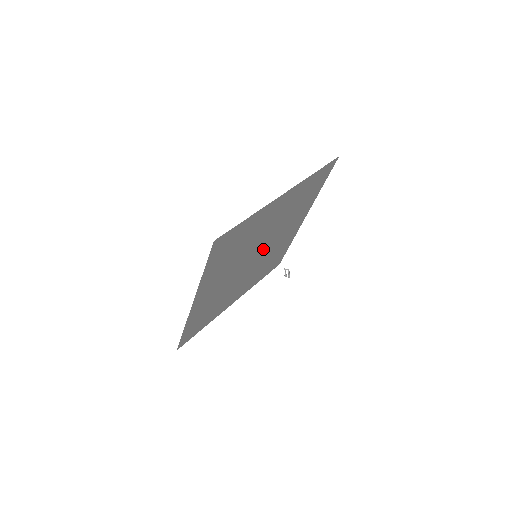
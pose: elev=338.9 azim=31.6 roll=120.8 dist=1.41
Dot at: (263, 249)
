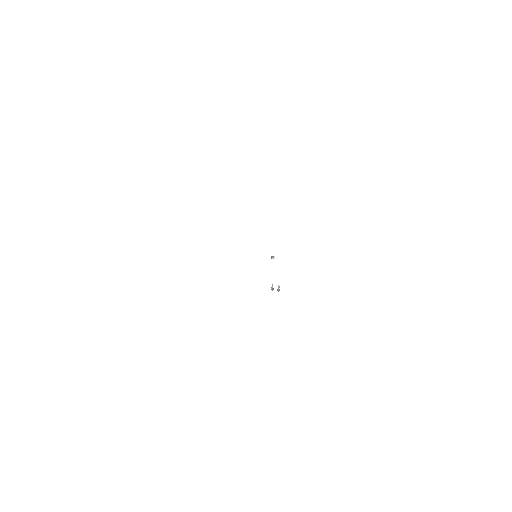
Dot at: occluded
